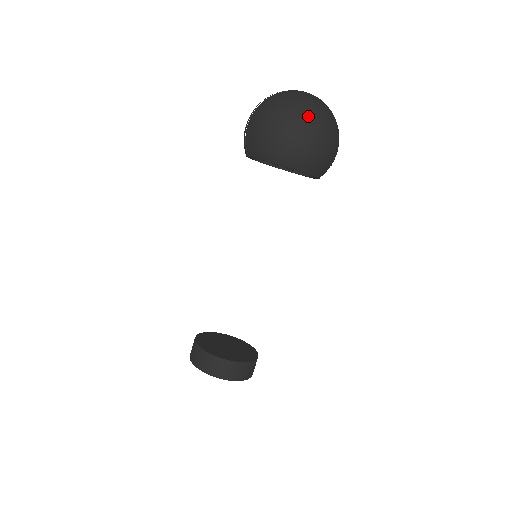
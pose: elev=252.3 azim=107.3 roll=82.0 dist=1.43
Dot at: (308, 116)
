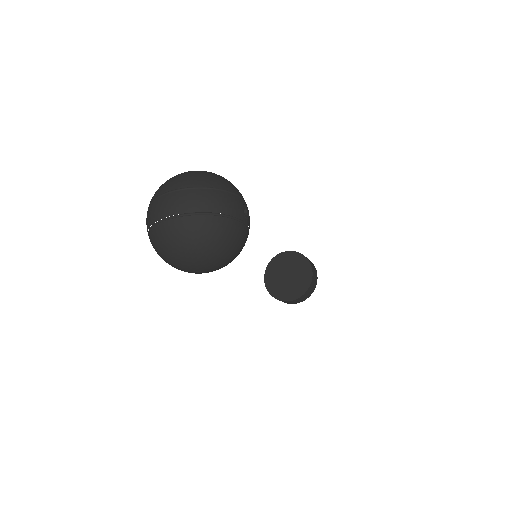
Dot at: (192, 260)
